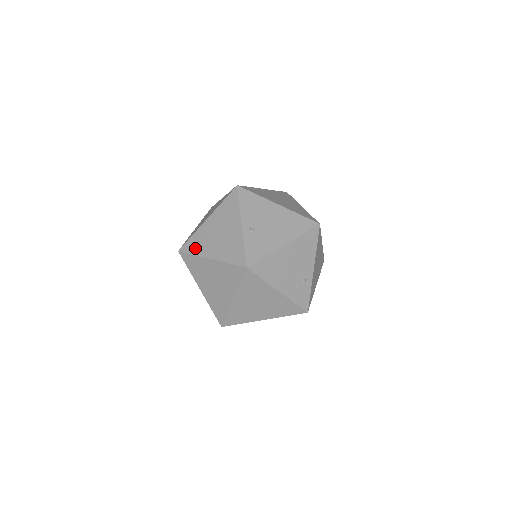
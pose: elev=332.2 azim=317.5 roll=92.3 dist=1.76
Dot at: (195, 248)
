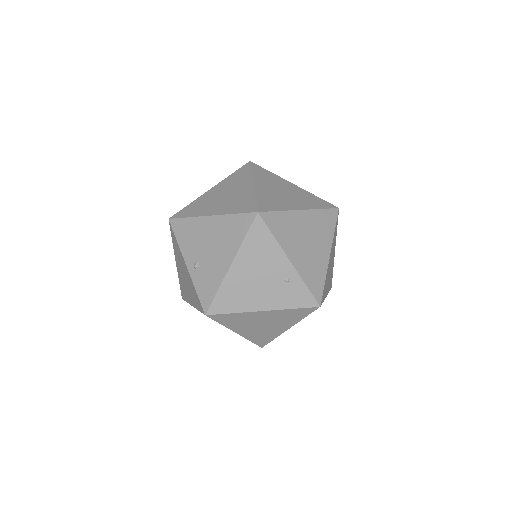
Dot at: (184, 295)
